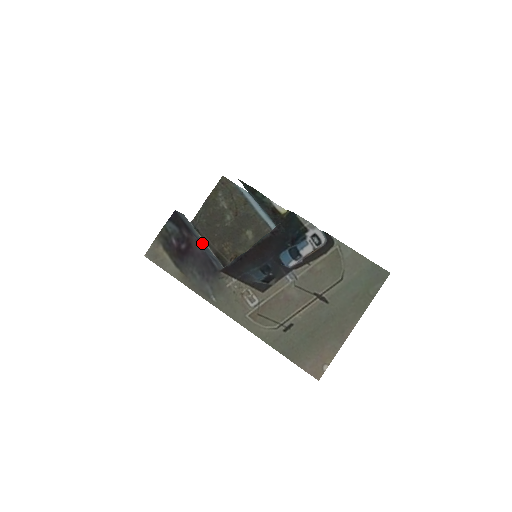
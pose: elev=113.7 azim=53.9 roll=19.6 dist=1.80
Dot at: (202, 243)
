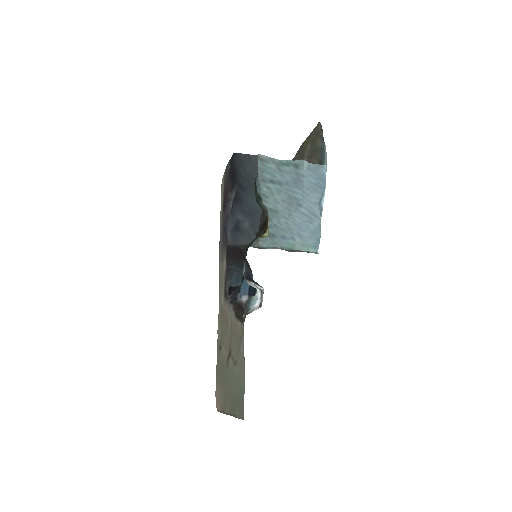
Dot at: (250, 201)
